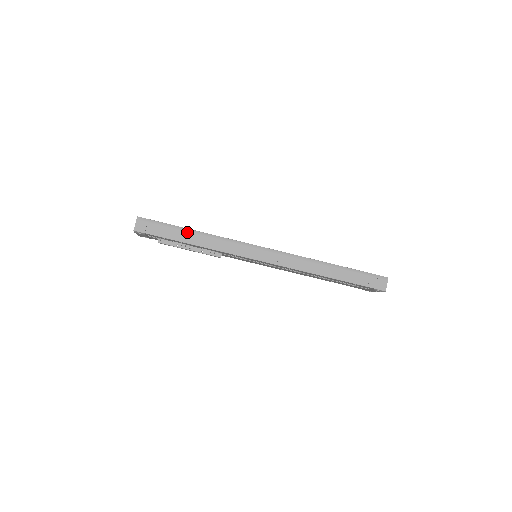
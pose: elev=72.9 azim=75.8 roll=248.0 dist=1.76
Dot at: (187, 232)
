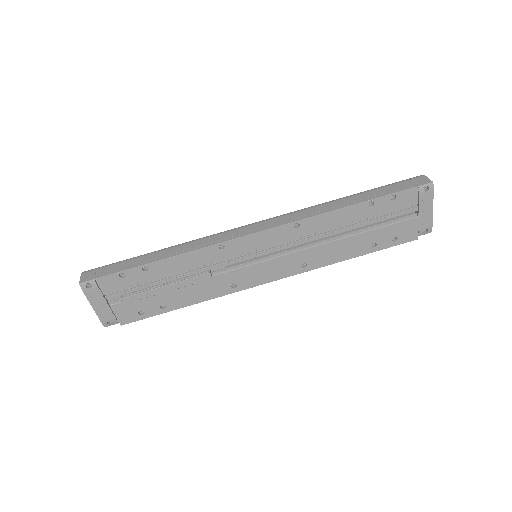
Dot at: (149, 255)
